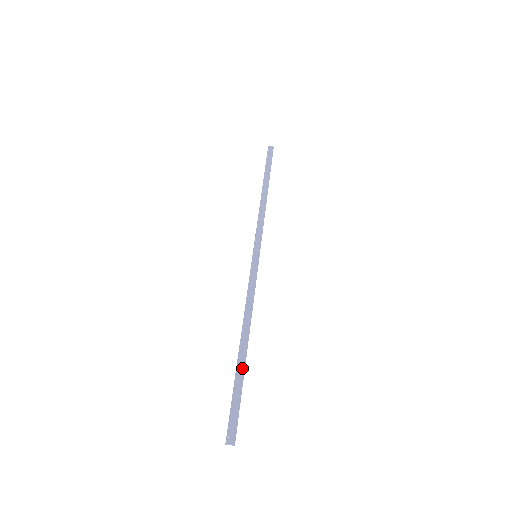
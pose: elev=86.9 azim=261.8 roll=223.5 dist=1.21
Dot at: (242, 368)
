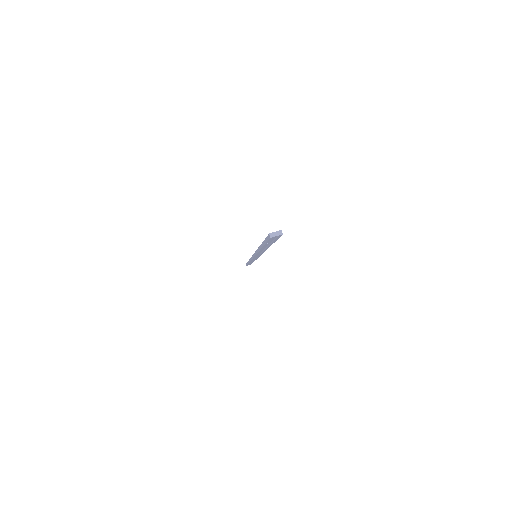
Dot at: occluded
